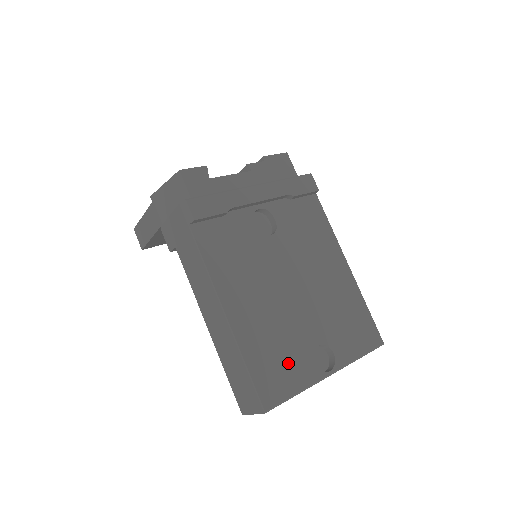
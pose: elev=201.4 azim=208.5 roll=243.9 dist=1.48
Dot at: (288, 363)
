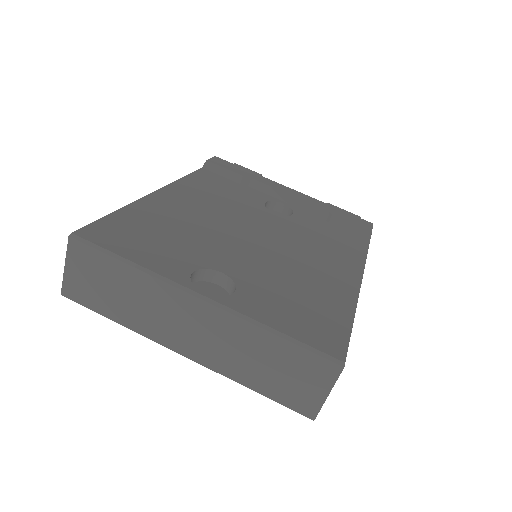
Dot at: (161, 245)
